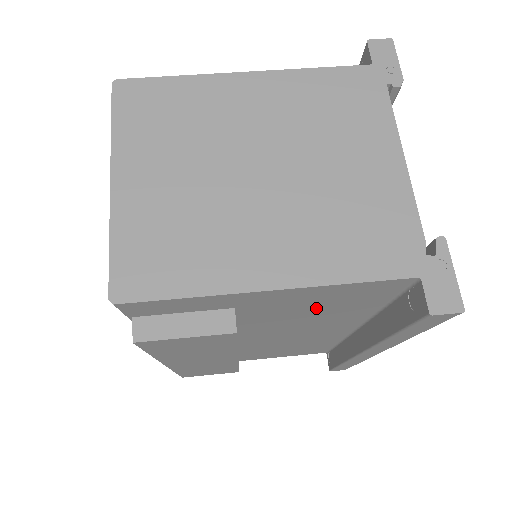
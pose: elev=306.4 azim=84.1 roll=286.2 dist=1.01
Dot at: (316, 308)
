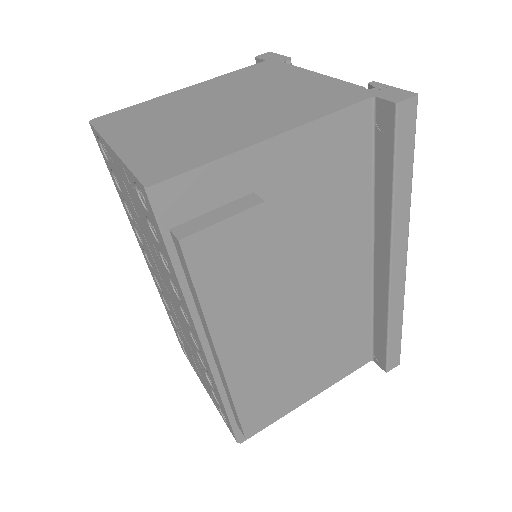
Dot at: (320, 190)
